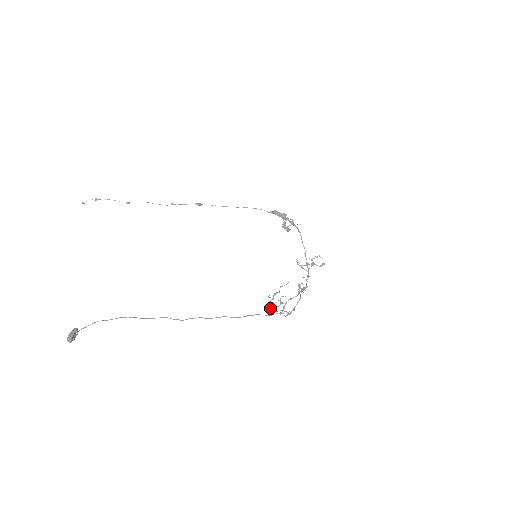
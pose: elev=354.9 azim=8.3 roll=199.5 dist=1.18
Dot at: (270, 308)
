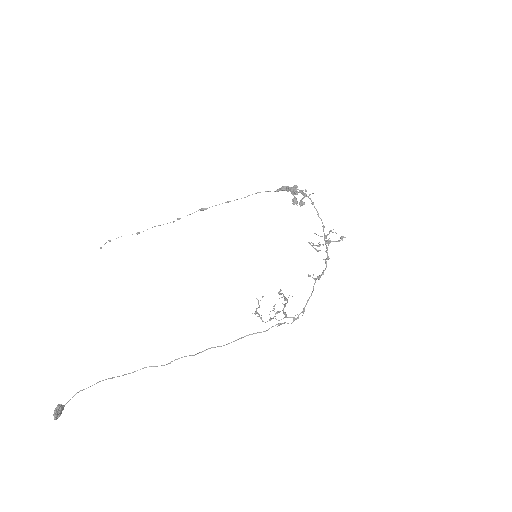
Dot at: (269, 319)
